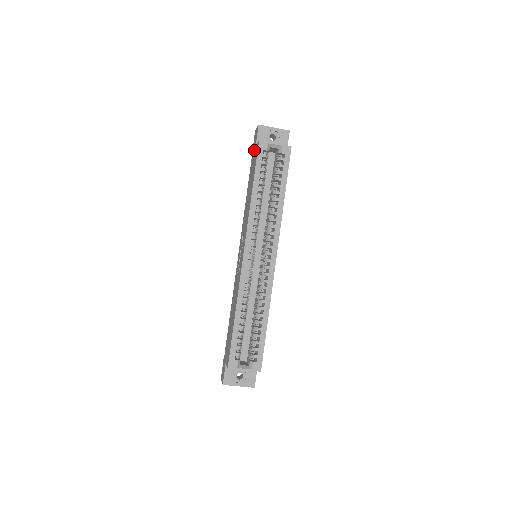
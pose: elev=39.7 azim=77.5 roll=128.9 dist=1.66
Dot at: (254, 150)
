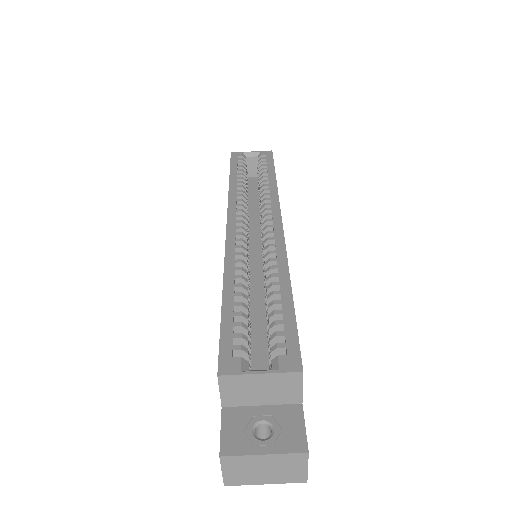
Dot at: occluded
